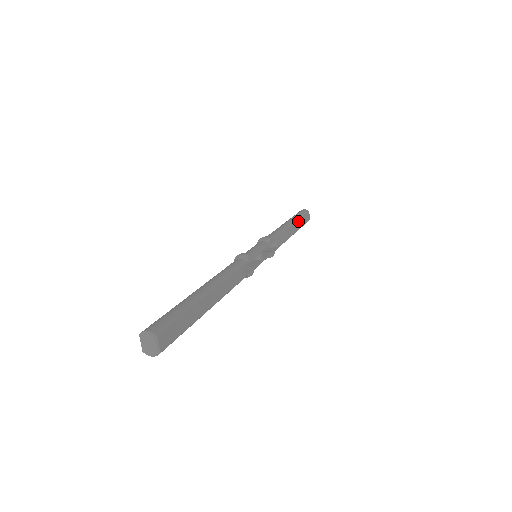
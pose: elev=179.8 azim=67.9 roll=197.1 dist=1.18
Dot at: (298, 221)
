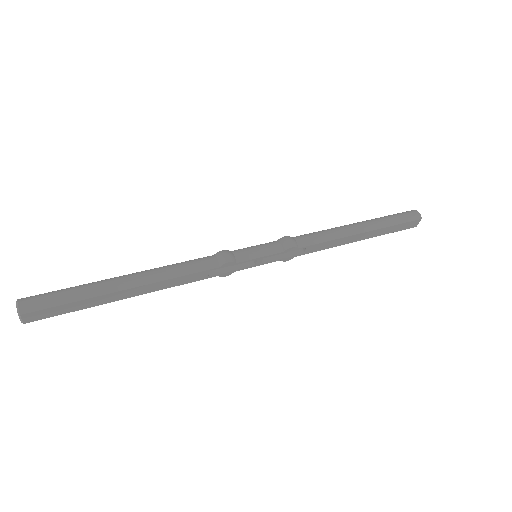
Dot at: (380, 229)
